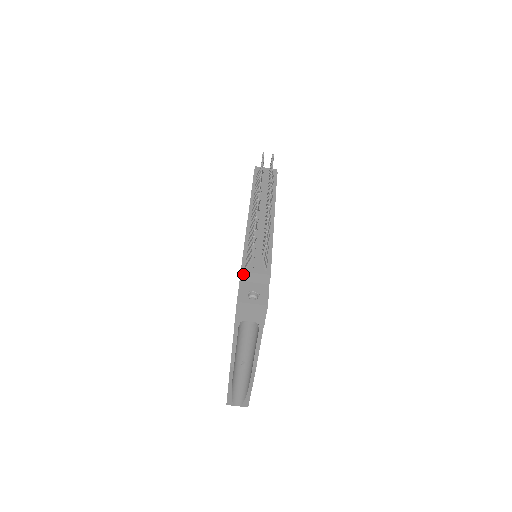
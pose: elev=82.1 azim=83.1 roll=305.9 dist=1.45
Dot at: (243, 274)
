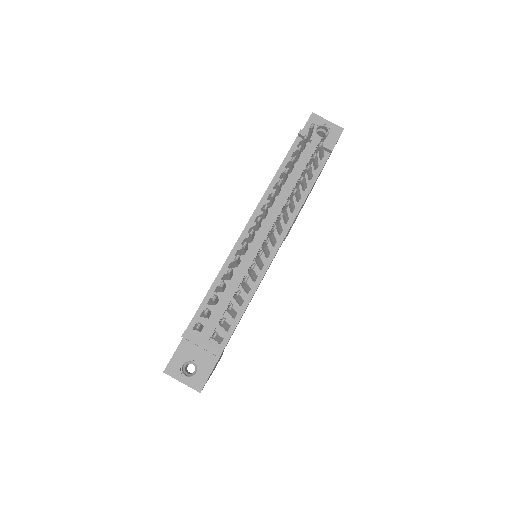
Dot at: (185, 338)
